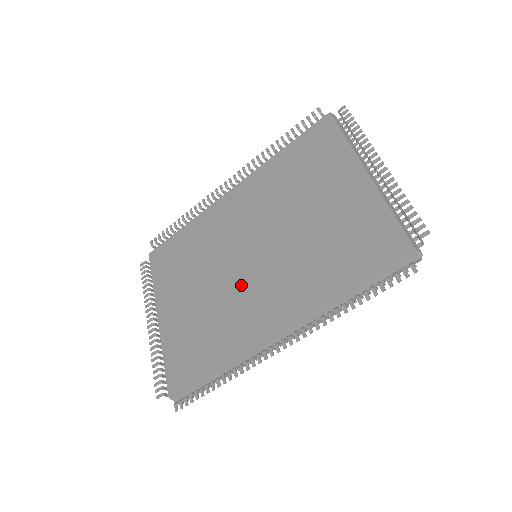
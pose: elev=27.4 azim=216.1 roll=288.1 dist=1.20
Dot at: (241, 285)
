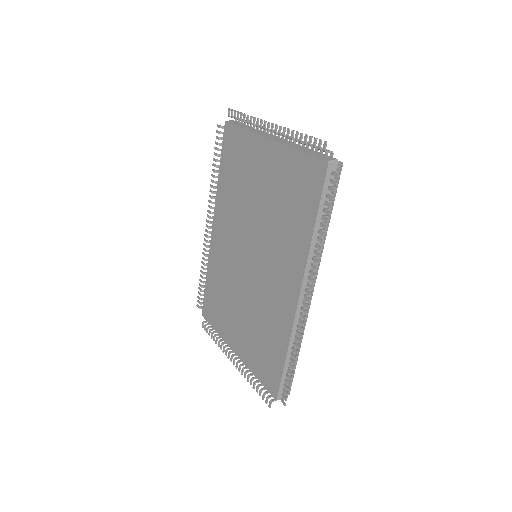
Dot at: (259, 284)
